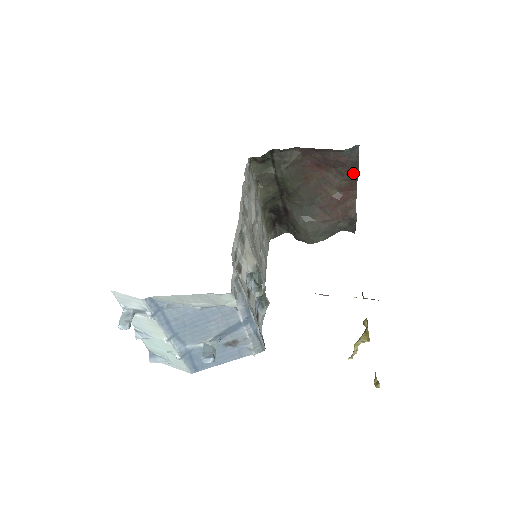
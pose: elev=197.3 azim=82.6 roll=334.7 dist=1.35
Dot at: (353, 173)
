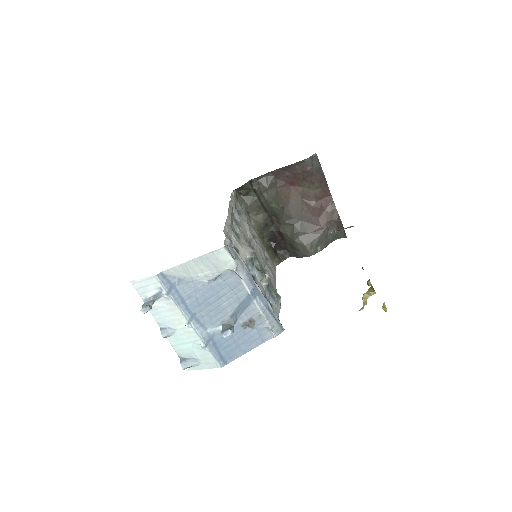
Dot at: (321, 179)
